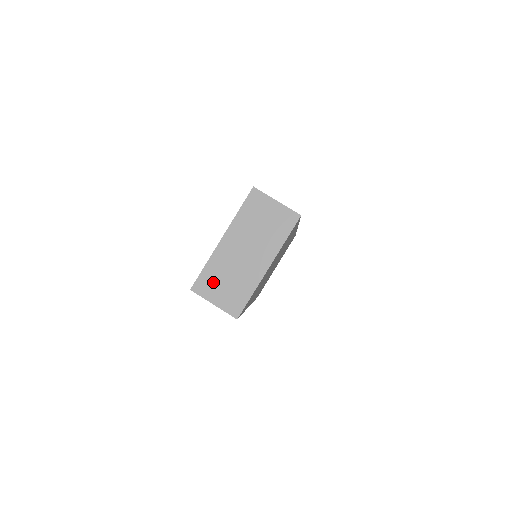
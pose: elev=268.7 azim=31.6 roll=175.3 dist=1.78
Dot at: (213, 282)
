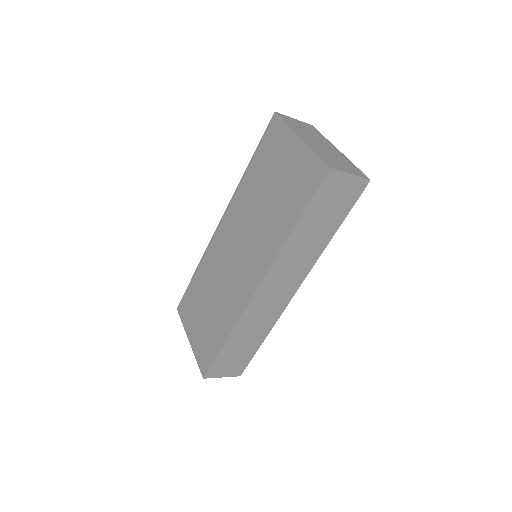
Dot at: (332, 161)
